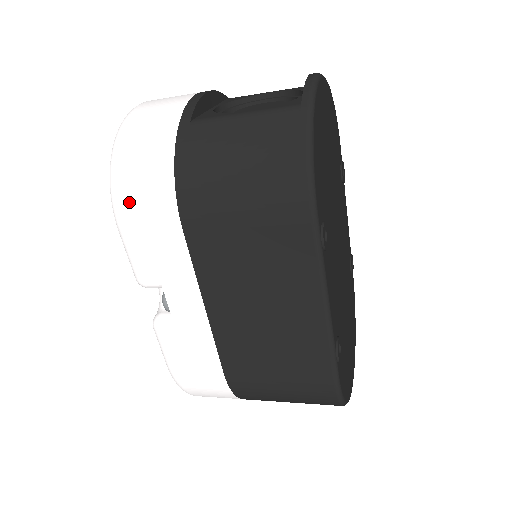
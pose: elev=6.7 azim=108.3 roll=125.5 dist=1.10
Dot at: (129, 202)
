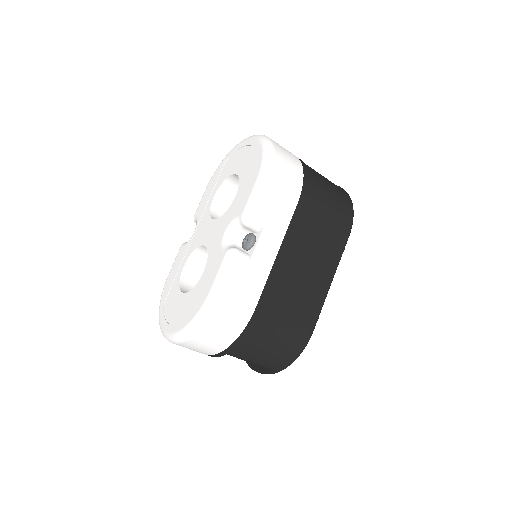
Dot at: (279, 172)
